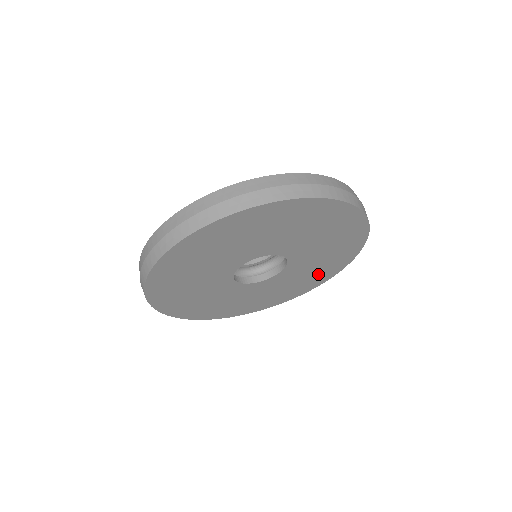
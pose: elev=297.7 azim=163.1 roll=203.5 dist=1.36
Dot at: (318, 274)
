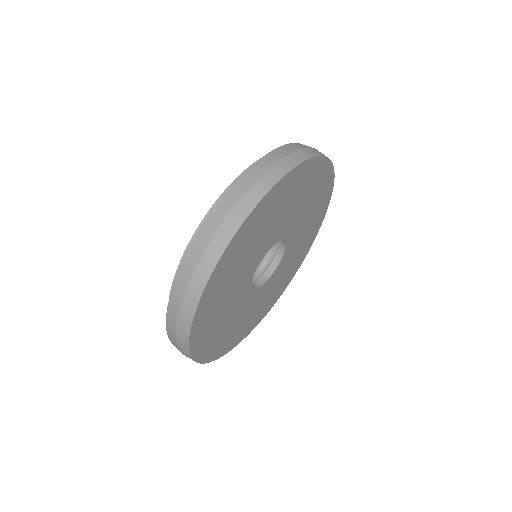
Dot at: (306, 242)
